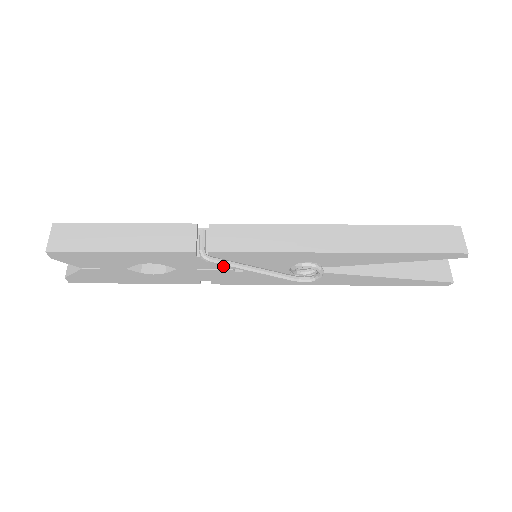
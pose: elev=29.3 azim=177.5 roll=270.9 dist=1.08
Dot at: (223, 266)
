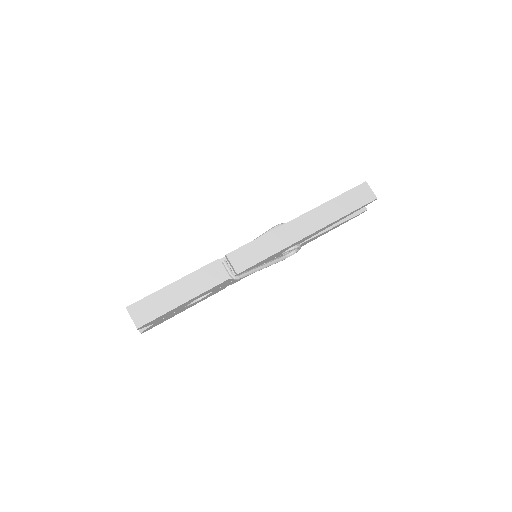
Dot at: occluded
